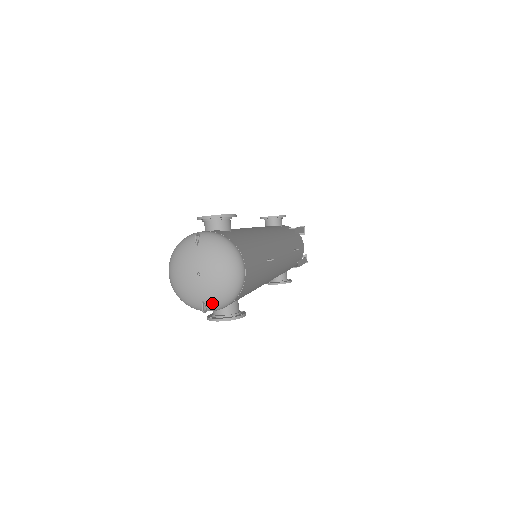
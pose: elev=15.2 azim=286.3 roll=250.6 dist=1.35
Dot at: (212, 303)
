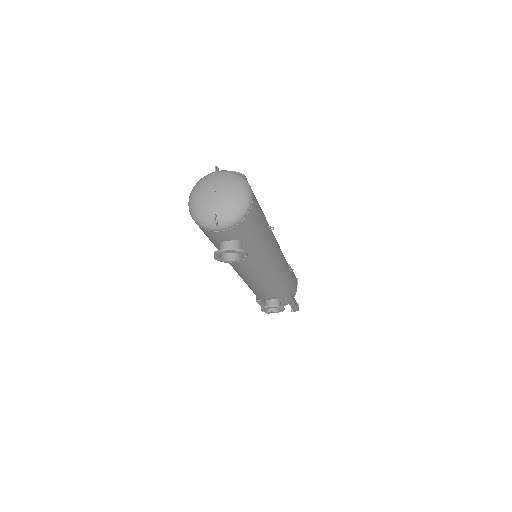
Dot at: (223, 217)
